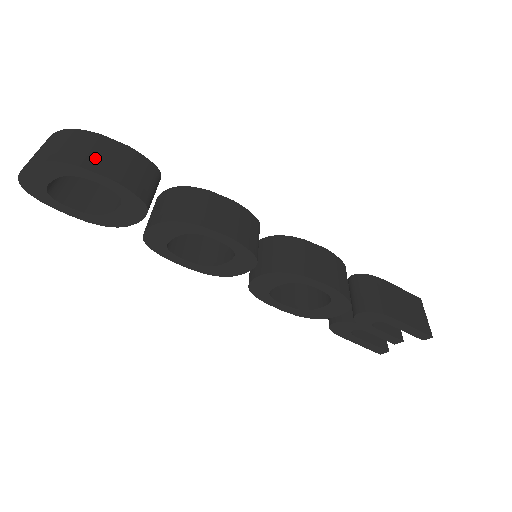
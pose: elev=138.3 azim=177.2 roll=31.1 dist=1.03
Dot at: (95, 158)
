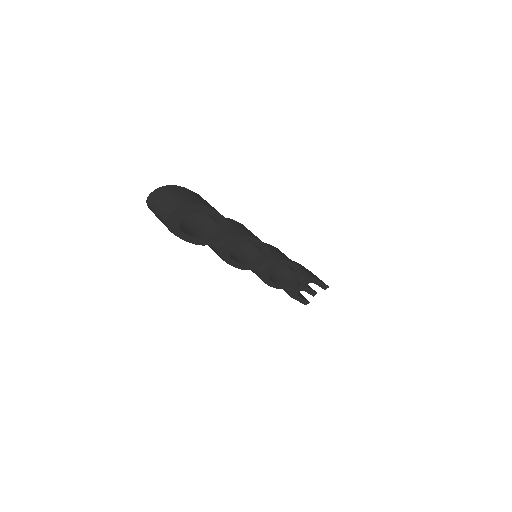
Dot at: (203, 202)
